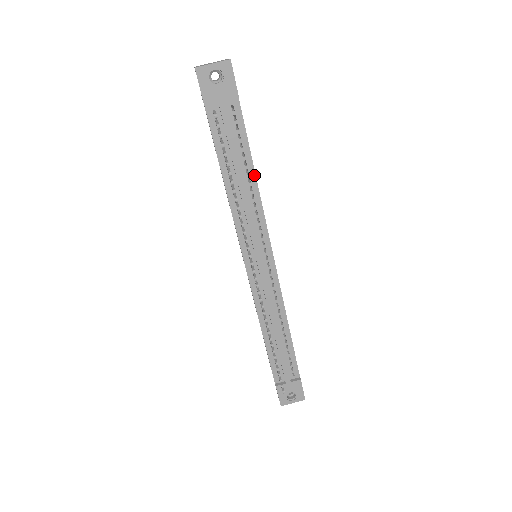
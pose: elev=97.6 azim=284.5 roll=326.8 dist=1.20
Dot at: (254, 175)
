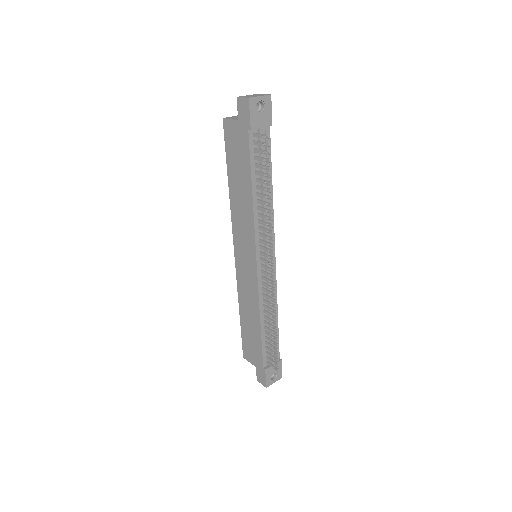
Dot at: (271, 186)
